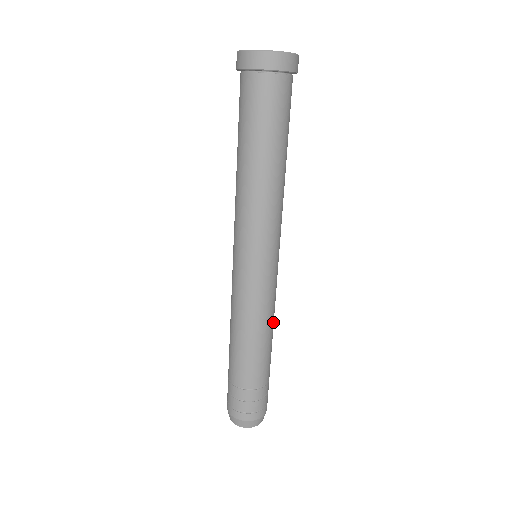
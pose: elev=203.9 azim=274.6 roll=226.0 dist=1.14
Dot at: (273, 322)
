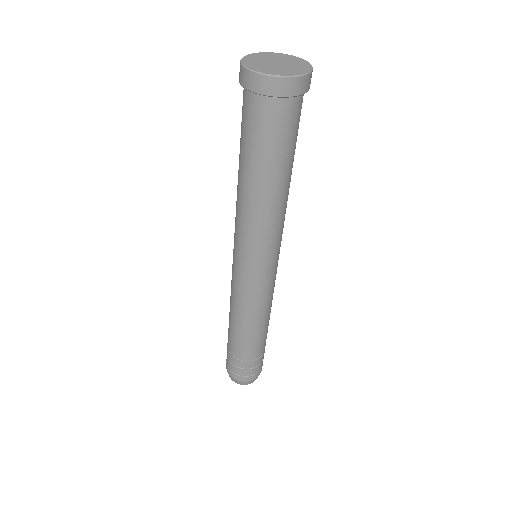
Dot at: (270, 309)
